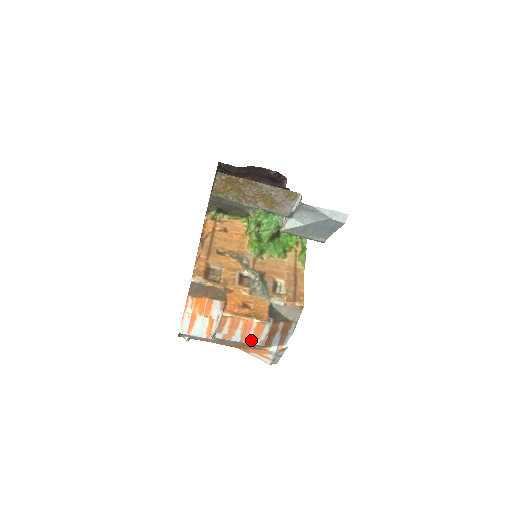
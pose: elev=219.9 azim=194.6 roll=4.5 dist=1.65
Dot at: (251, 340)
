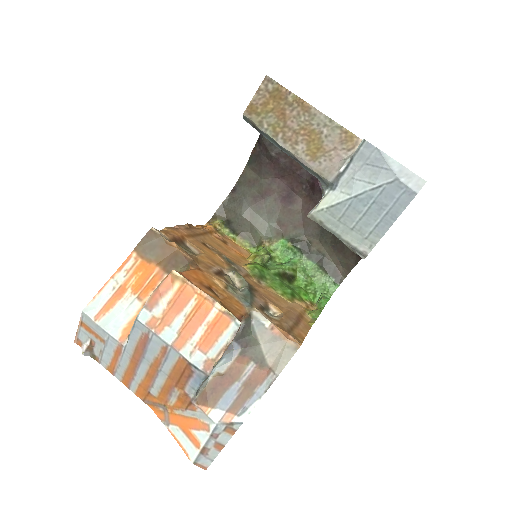
Dot at: (192, 350)
